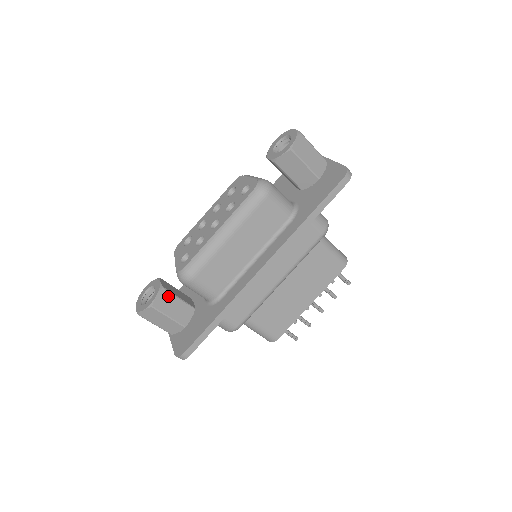
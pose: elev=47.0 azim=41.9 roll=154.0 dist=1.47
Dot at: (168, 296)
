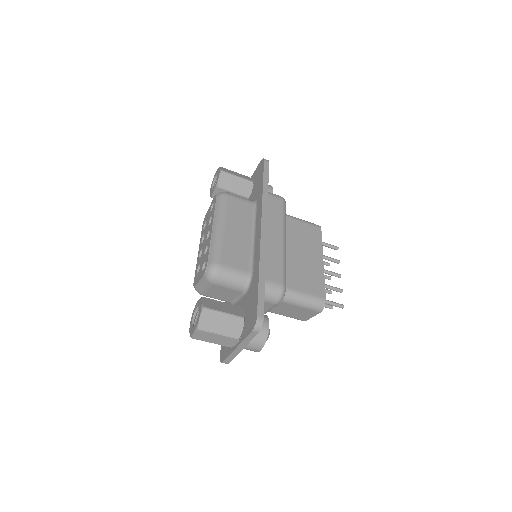
Dot at: (212, 301)
